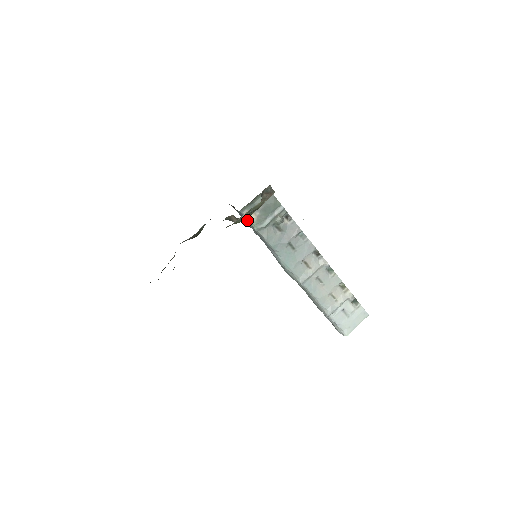
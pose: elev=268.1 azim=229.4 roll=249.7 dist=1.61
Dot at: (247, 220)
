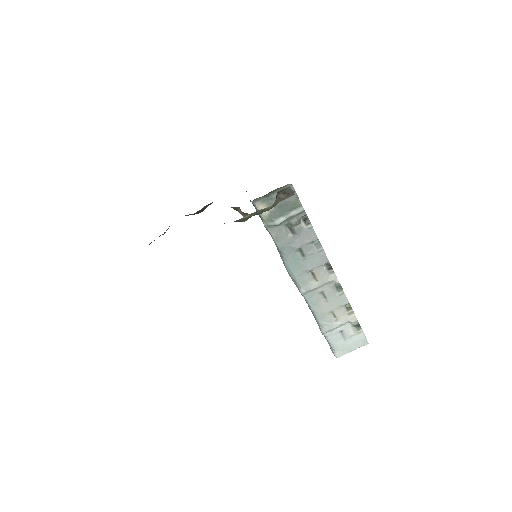
Dot at: occluded
